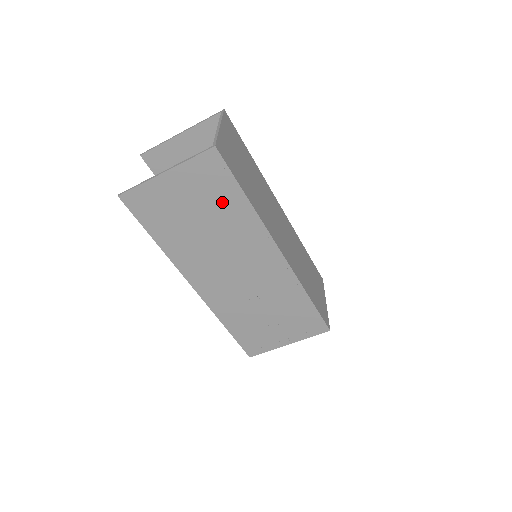
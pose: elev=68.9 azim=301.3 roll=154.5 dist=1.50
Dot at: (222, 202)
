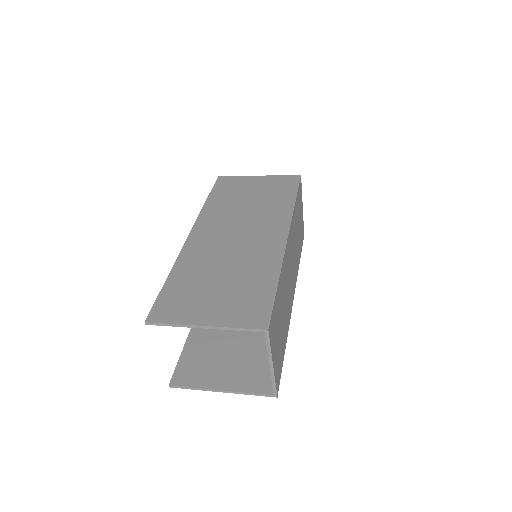
Dot at: (262, 353)
